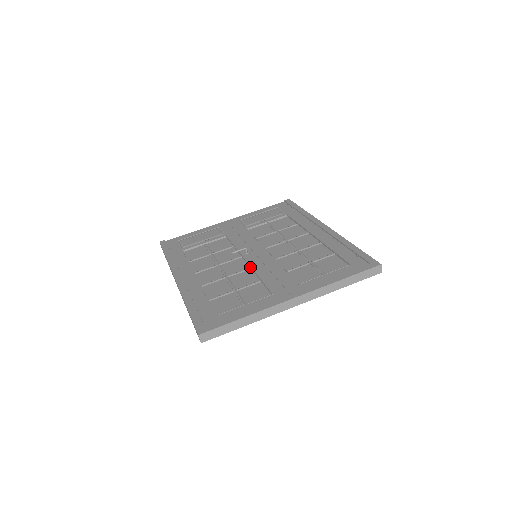
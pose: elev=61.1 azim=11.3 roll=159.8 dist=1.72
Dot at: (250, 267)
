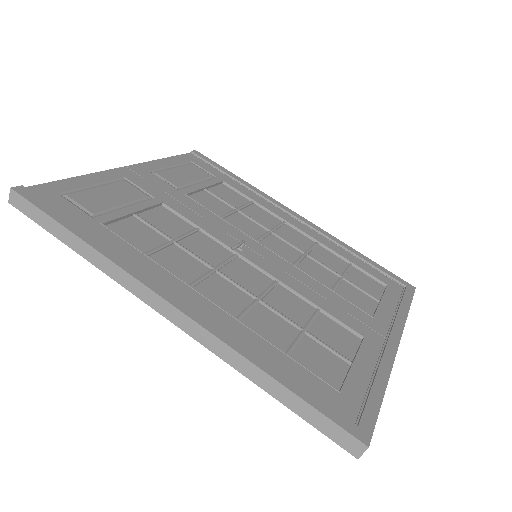
Dot at: (276, 280)
